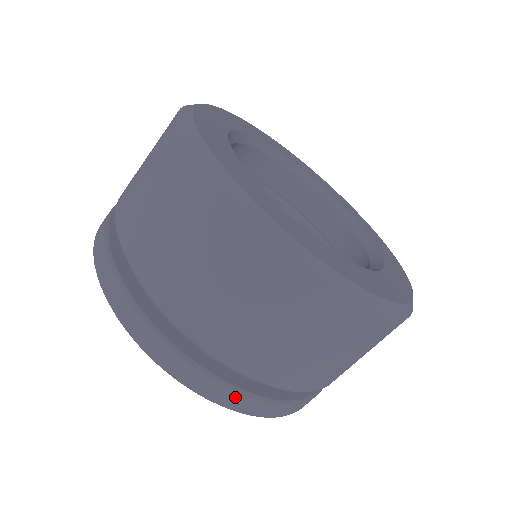
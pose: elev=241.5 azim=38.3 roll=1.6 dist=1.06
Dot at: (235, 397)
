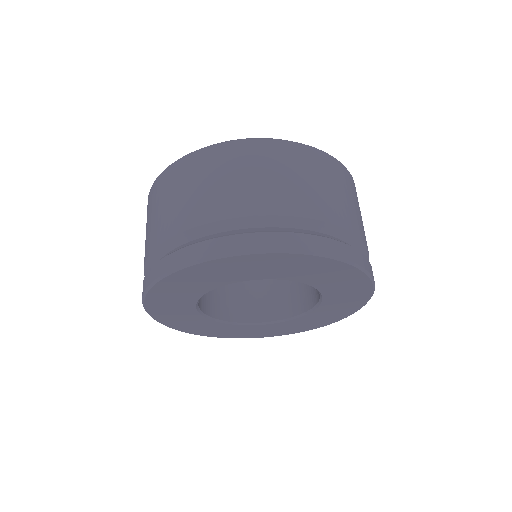
Dot at: (278, 237)
